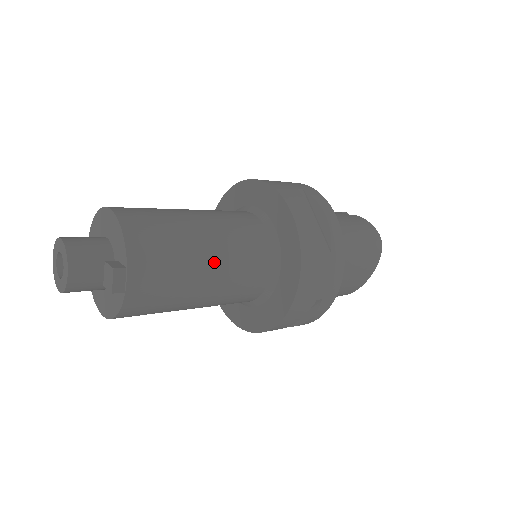
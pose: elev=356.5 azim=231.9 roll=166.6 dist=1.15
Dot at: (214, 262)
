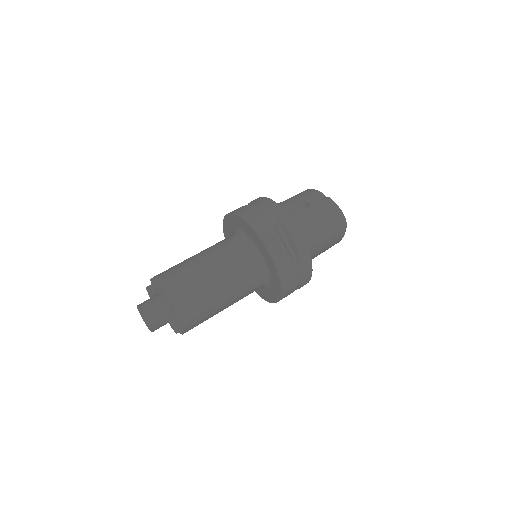
Dot at: (227, 294)
